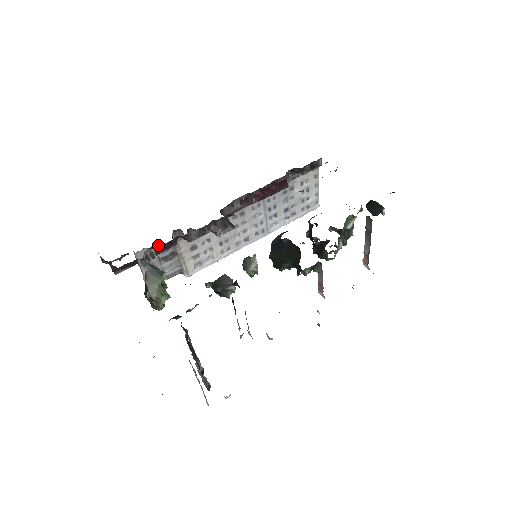
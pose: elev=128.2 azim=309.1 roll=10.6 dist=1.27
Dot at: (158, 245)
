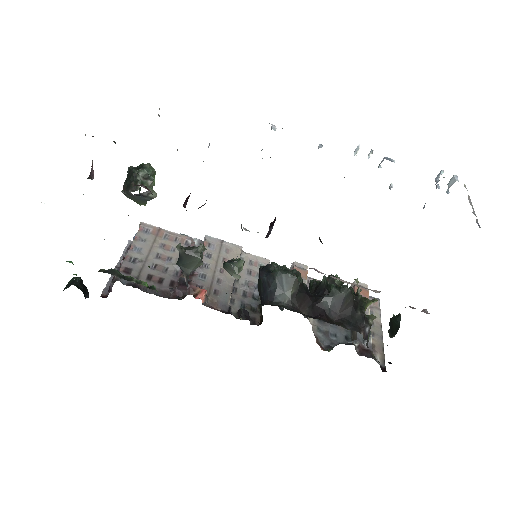
Dot at: occluded
